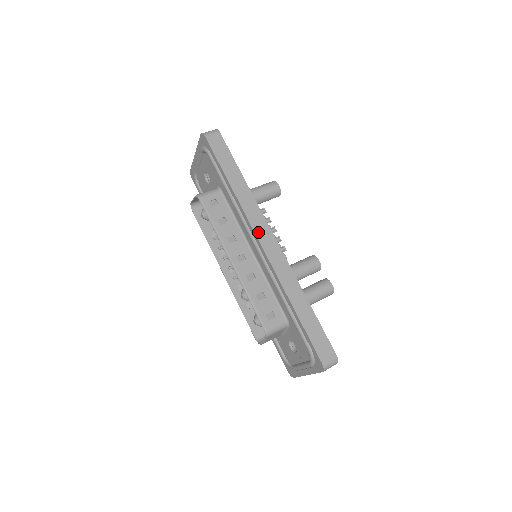
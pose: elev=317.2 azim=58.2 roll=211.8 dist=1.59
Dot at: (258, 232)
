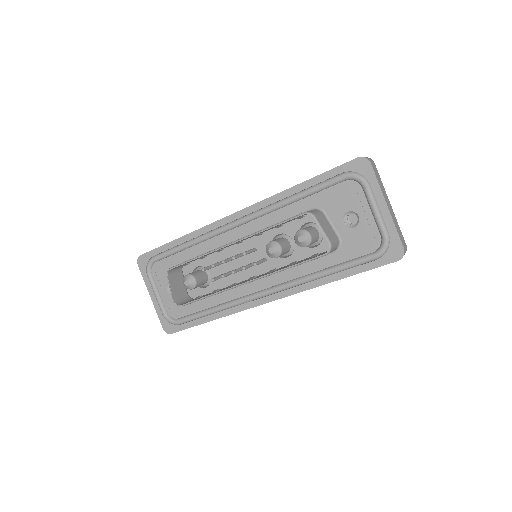
Dot at: (225, 217)
